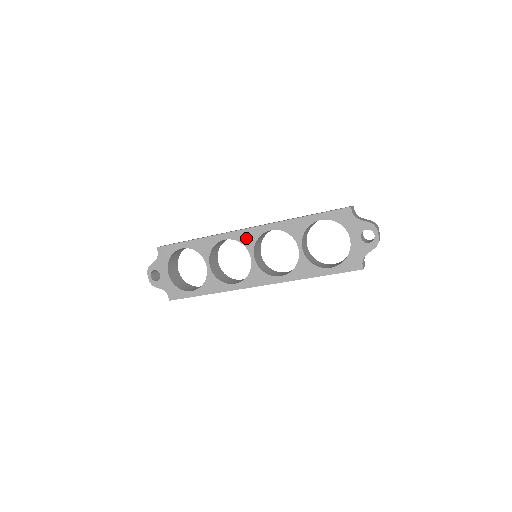
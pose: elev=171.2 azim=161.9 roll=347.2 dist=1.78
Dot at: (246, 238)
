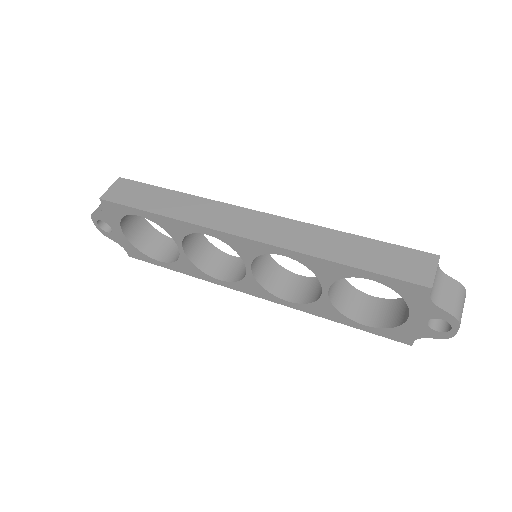
Dot at: (241, 247)
